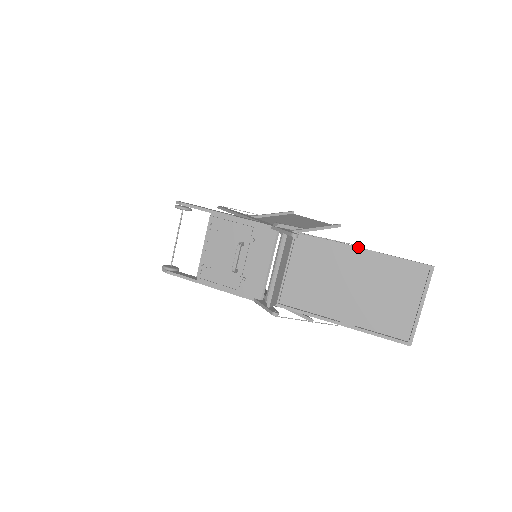
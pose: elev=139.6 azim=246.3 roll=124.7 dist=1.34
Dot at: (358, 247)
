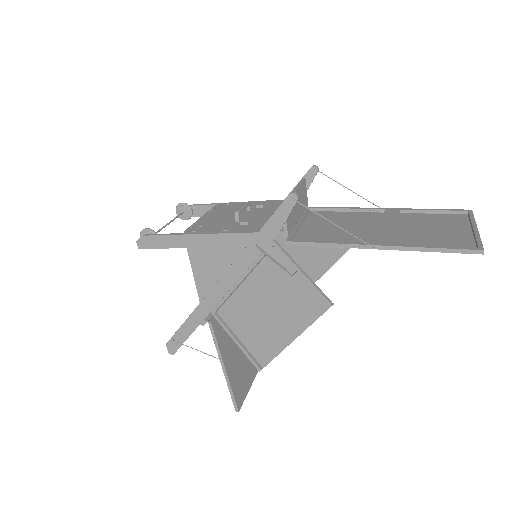
Dot at: (381, 208)
